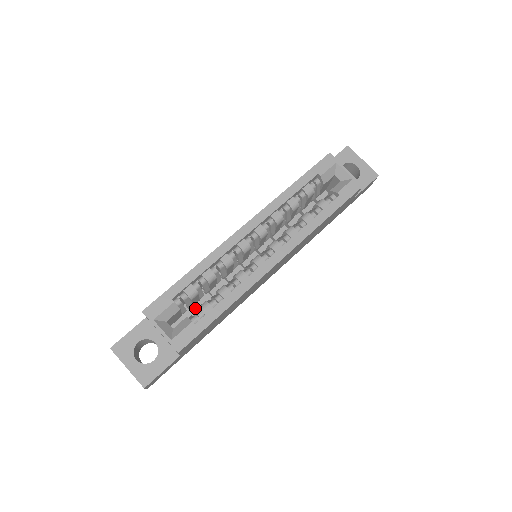
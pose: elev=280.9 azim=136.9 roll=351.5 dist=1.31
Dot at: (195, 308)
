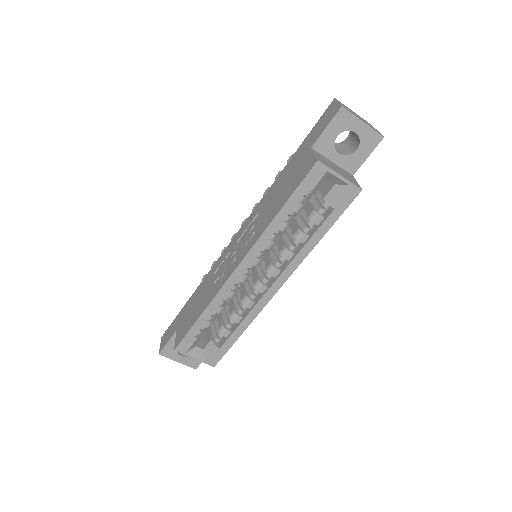
Dot at: occluded
